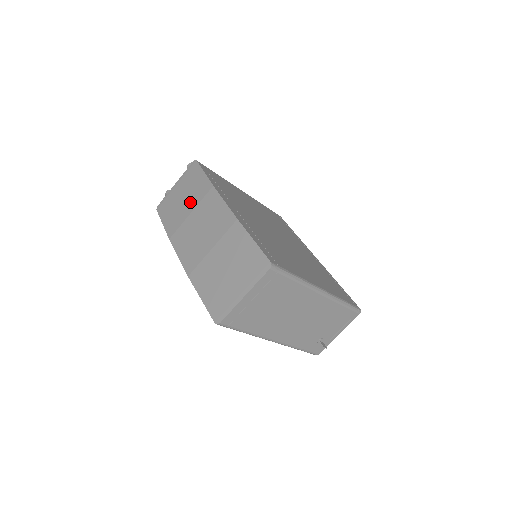
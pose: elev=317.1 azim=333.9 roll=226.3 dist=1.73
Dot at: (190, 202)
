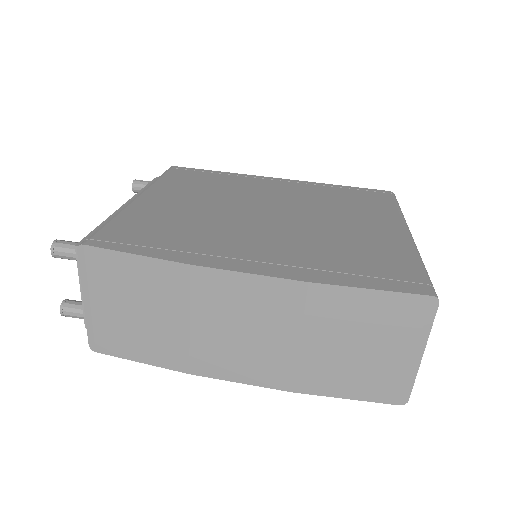
Dot at: (165, 310)
